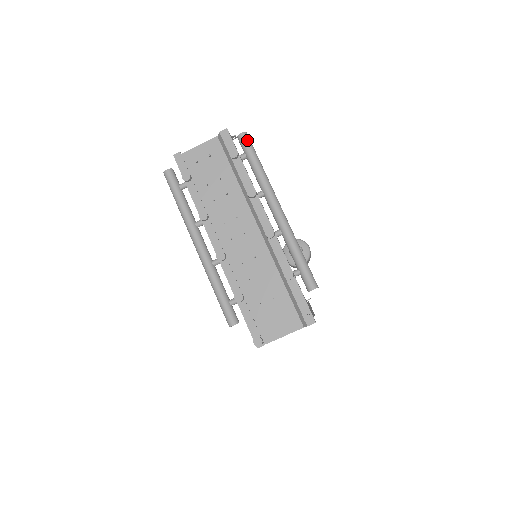
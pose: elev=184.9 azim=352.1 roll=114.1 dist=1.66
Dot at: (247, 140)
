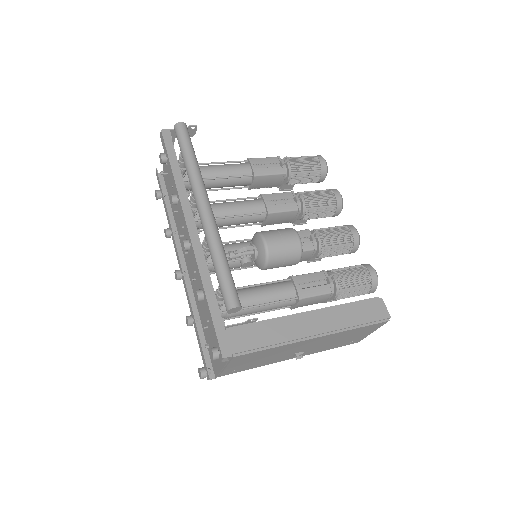
Dot at: (177, 133)
